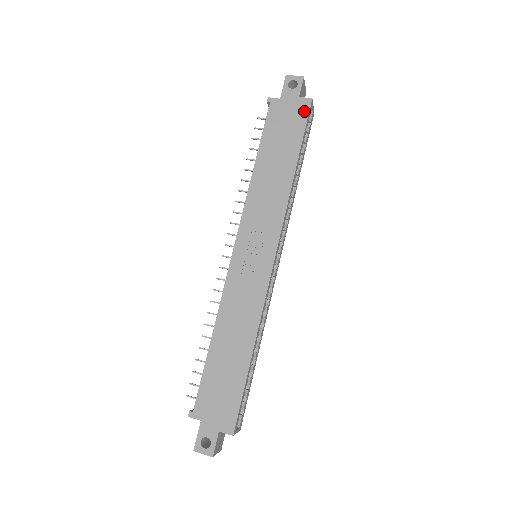
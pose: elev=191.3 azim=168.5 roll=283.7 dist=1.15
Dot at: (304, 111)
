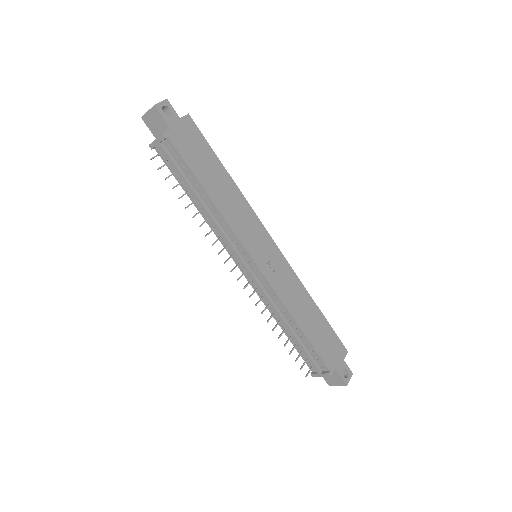
Dot at: (194, 128)
